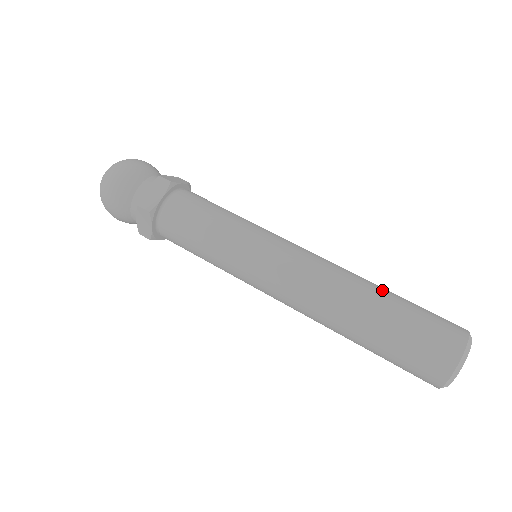
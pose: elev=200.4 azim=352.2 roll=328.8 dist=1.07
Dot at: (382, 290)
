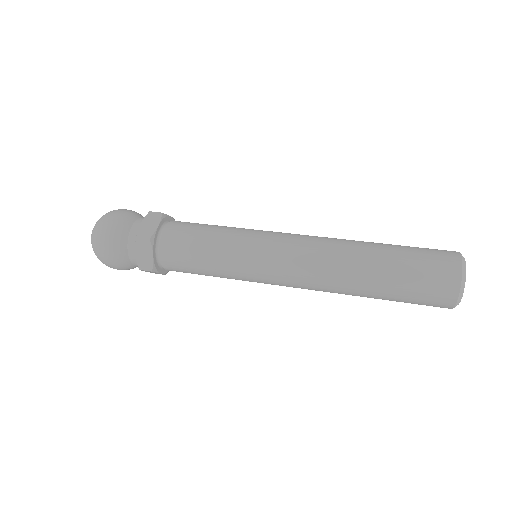
Dot at: occluded
